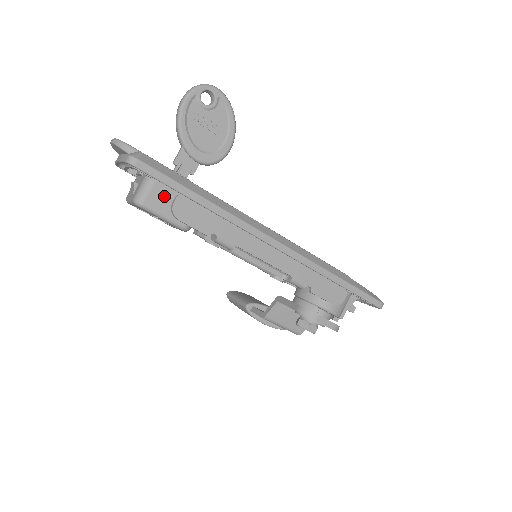
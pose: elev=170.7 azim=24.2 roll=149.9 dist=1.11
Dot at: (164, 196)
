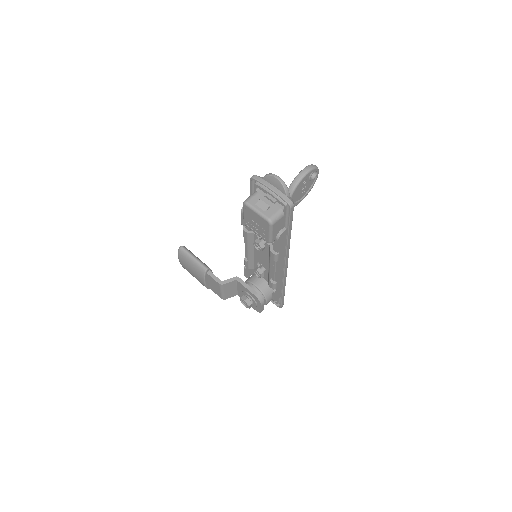
Dot at: (280, 224)
